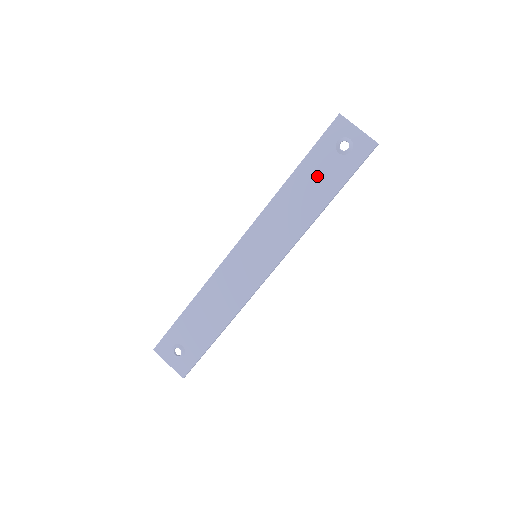
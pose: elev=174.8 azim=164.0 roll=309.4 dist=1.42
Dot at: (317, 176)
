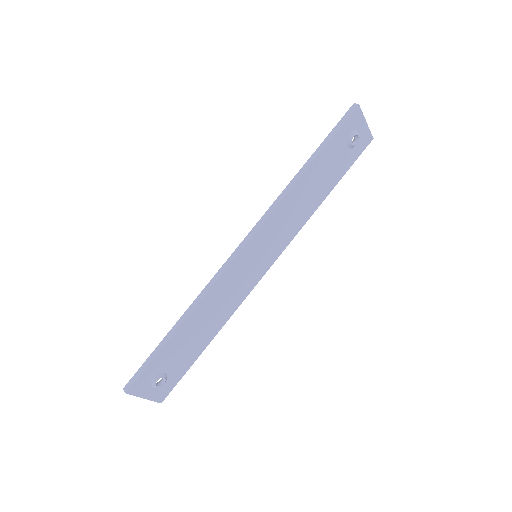
Dot at: (327, 169)
